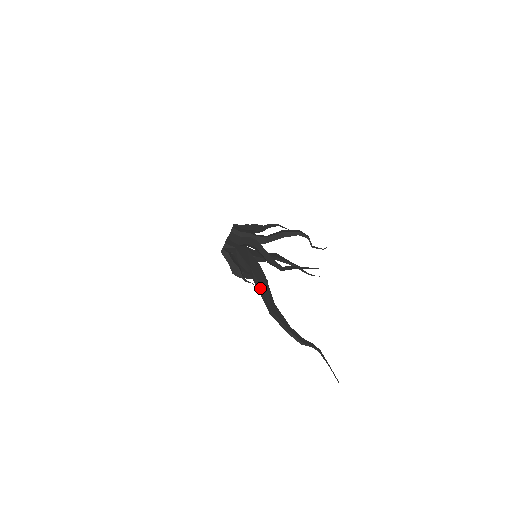
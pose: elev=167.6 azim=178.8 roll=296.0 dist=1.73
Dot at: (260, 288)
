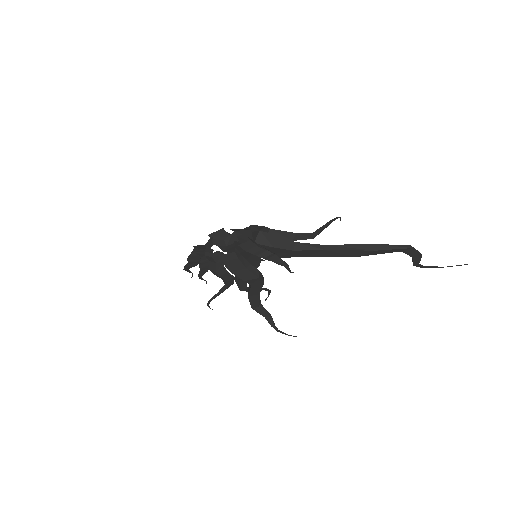
Dot at: (331, 246)
